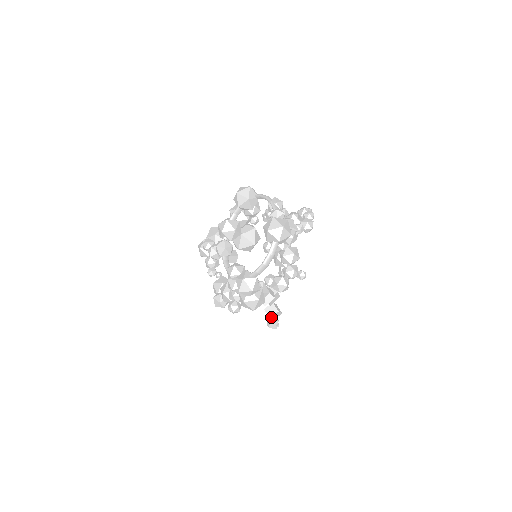
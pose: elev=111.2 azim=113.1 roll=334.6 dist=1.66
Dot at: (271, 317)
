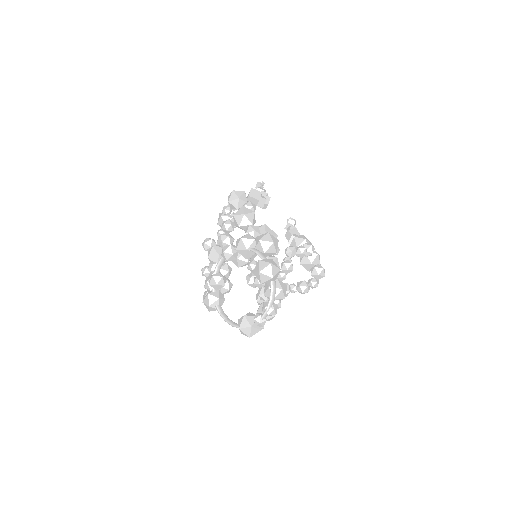
Dot at: occluded
